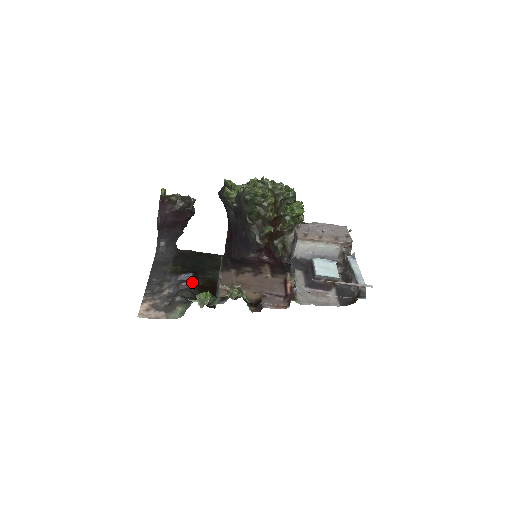
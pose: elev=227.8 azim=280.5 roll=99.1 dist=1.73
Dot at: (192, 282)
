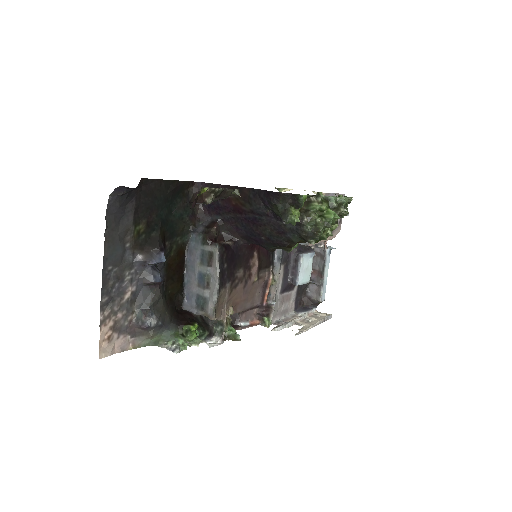
Dot at: occluded
